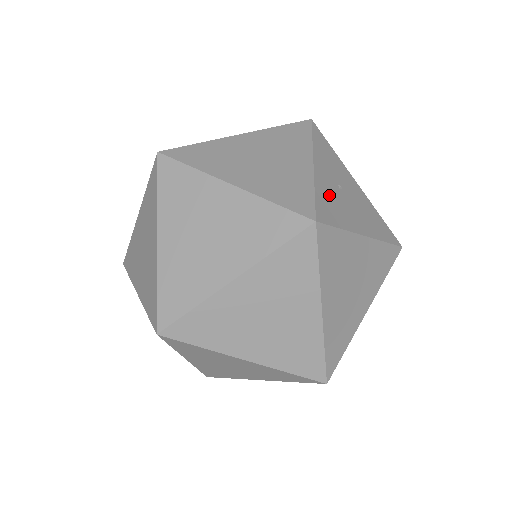
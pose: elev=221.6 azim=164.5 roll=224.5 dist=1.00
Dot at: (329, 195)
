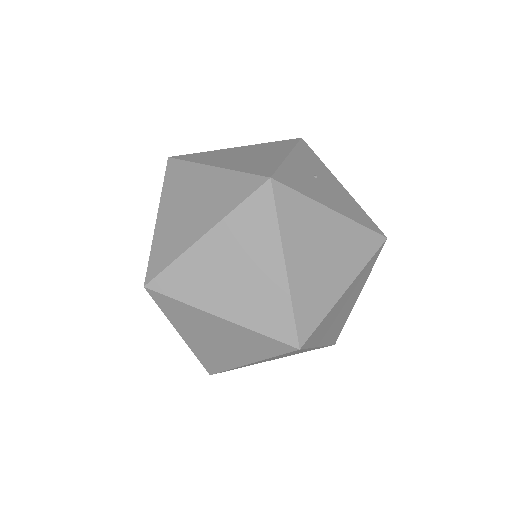
Dot at: (298, 174)
